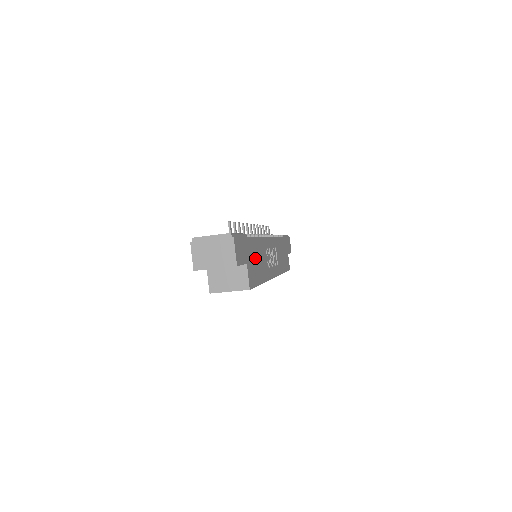
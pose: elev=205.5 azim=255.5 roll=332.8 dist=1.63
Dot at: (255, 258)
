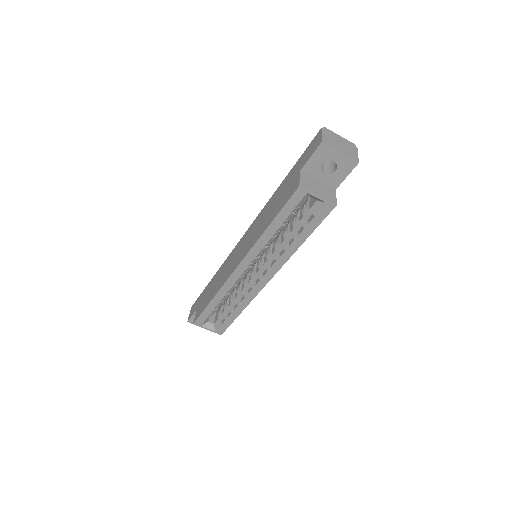
Dot at: occluded
